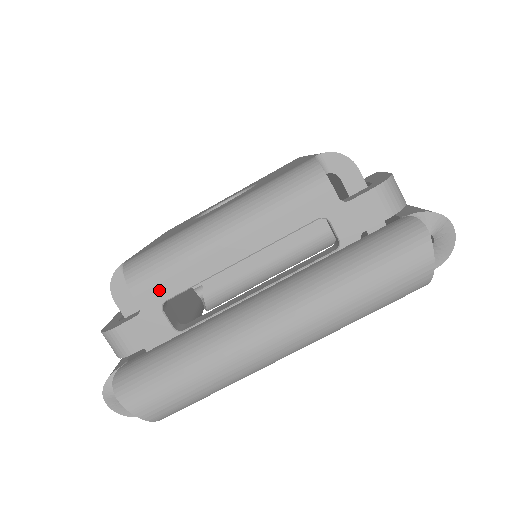
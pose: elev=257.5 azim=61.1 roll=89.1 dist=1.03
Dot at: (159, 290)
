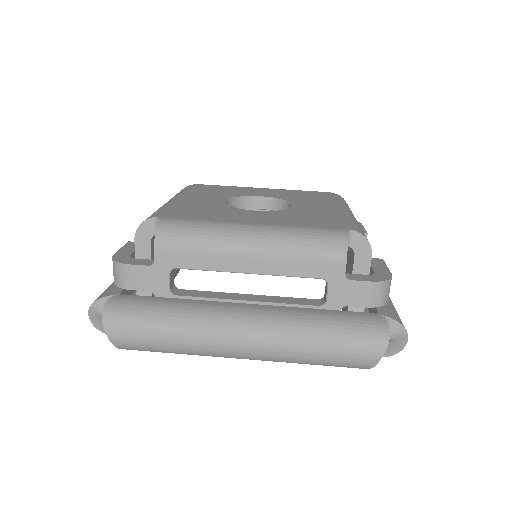
Dot at: (176, 258)
